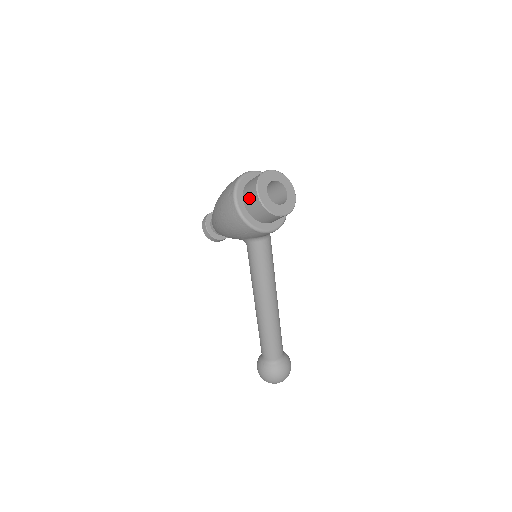
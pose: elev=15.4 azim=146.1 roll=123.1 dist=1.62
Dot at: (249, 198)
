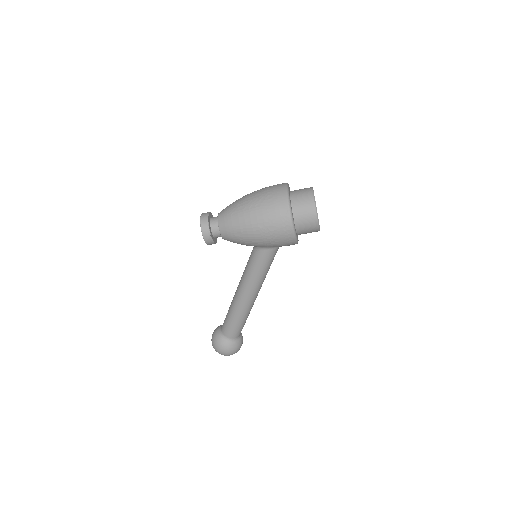
Dot at: (304, 218)
